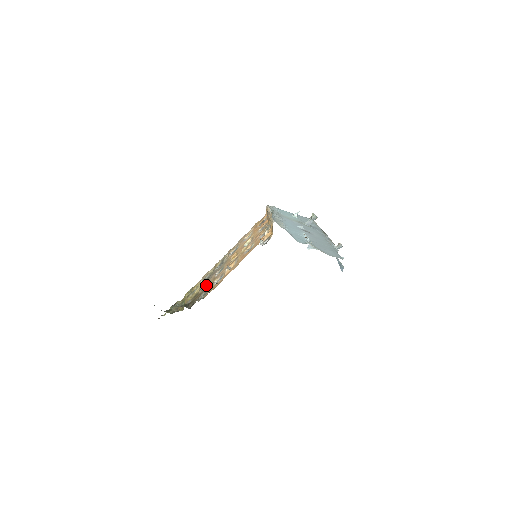
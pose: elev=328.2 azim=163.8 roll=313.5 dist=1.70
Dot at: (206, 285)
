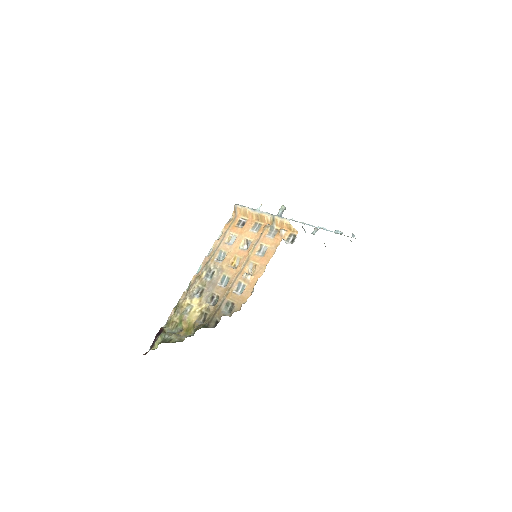
Dot at: (212, 299)
